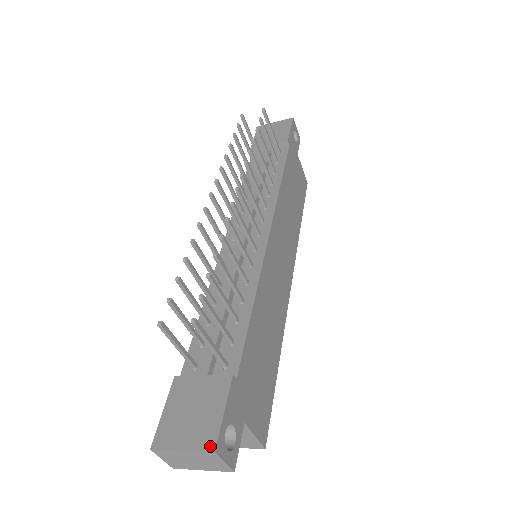
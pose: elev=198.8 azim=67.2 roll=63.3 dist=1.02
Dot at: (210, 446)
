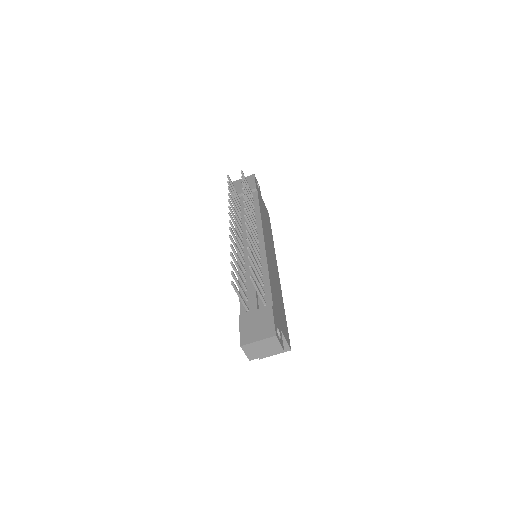
Dot at: (272, 334)
